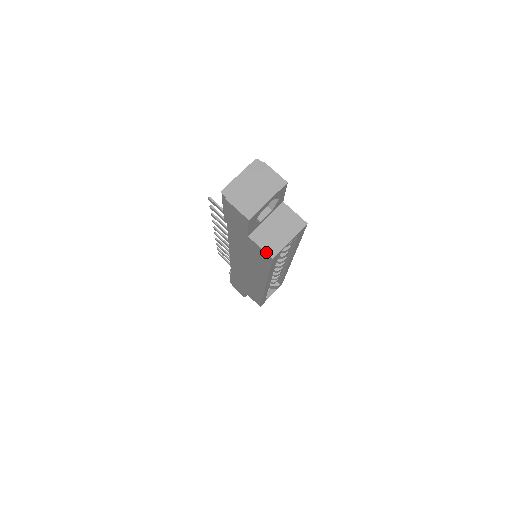
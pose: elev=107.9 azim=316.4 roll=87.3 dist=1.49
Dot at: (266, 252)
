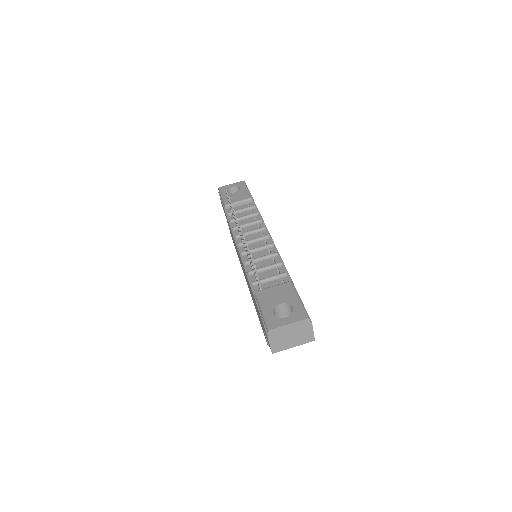
Dot at: (267, 341)
